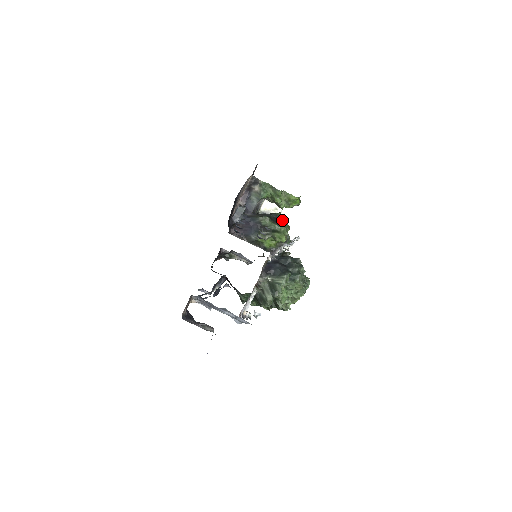
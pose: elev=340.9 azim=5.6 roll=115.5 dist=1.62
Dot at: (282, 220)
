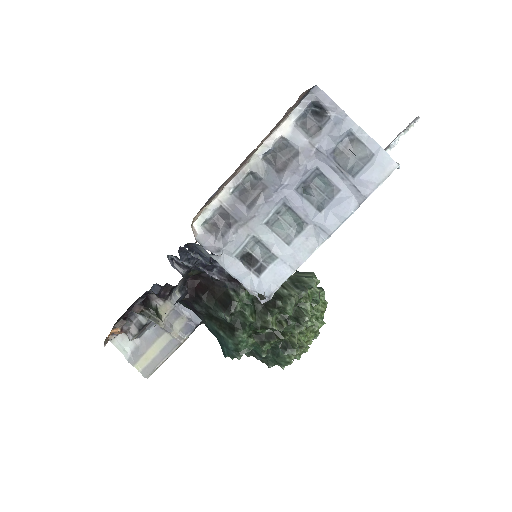
Dot at: occluded
